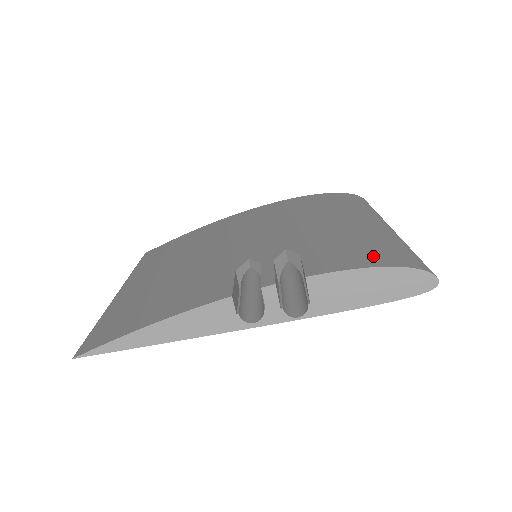
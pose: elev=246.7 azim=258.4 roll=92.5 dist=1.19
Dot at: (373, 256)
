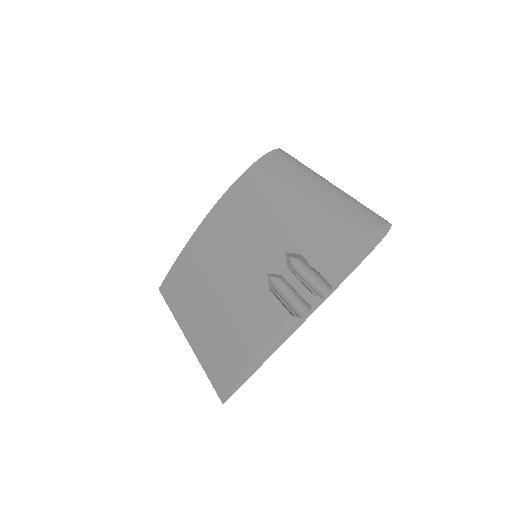
Dot at: (347, 233)
